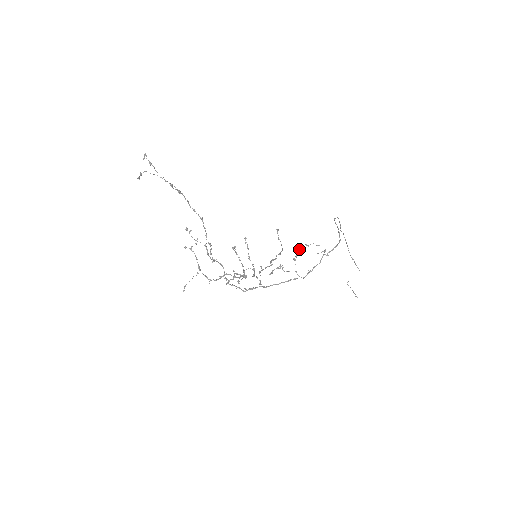
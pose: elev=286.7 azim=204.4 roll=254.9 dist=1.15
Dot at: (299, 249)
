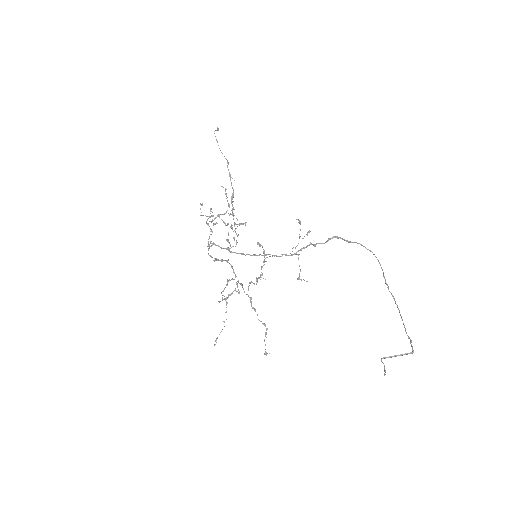
Dot at: (295, 248)
